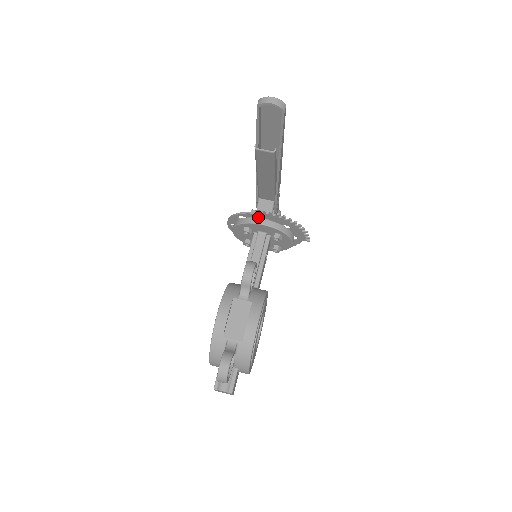
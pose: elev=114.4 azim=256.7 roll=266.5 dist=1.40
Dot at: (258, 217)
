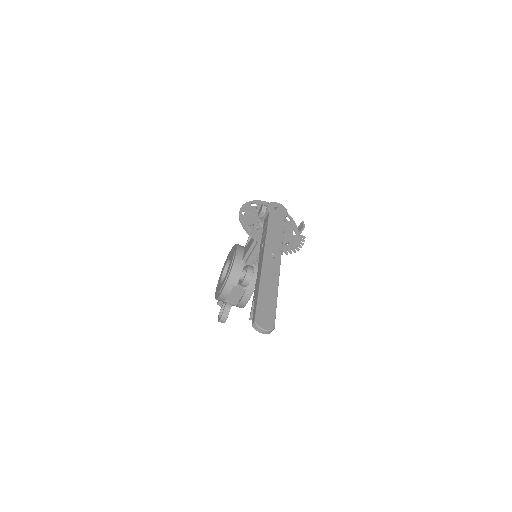
Dot at: occluded
